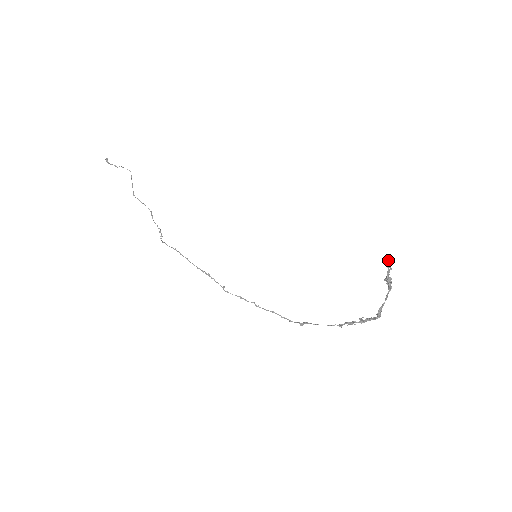
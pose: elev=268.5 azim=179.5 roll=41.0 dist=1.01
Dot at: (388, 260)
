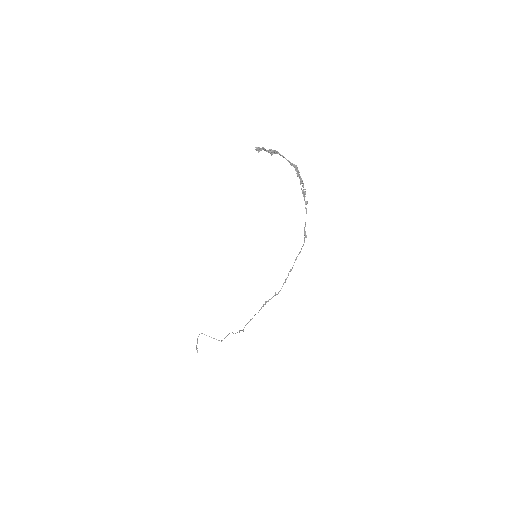
Dot at: occluded
